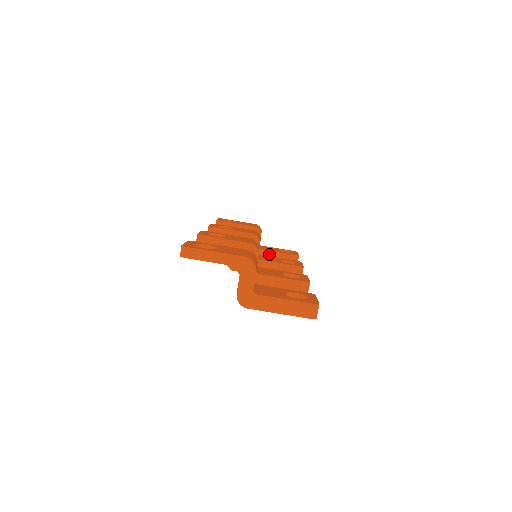
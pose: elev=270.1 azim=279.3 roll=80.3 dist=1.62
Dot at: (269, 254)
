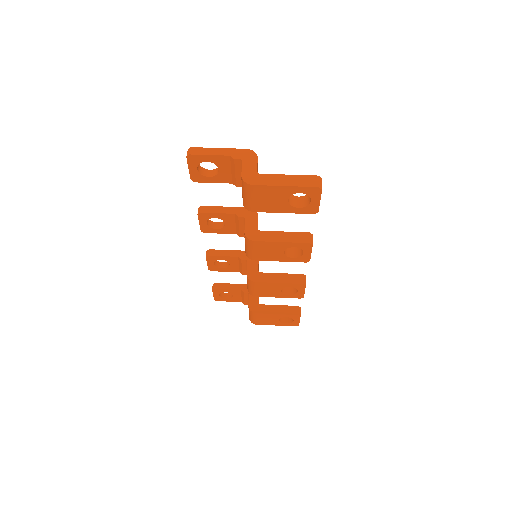
Dot at: (269, 308)
